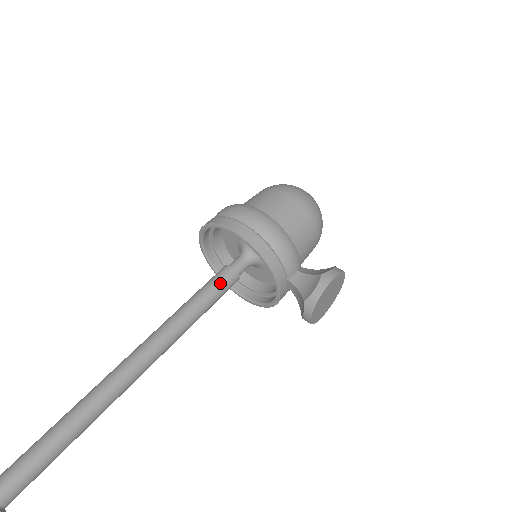
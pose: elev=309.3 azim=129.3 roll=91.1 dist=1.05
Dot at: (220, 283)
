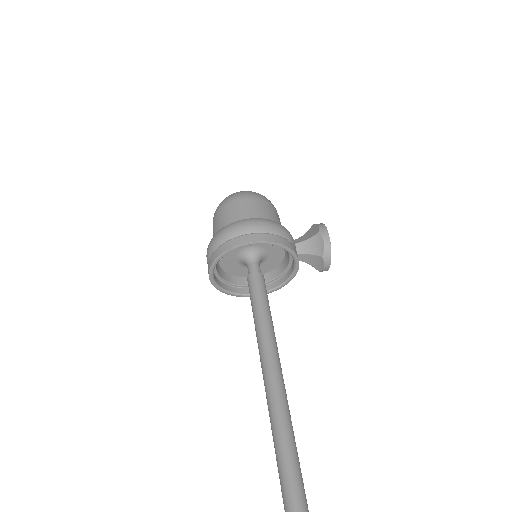
Dot at: (262, 287)
